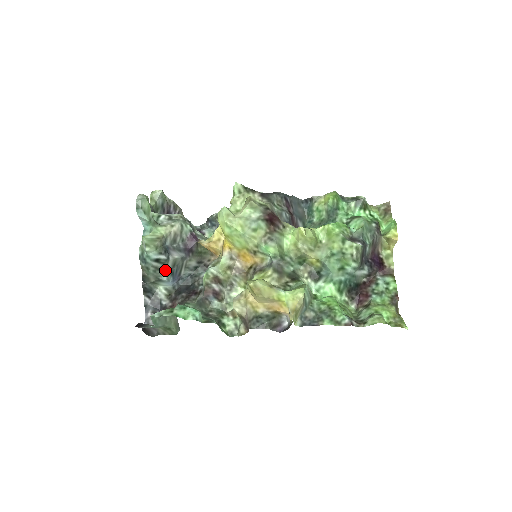
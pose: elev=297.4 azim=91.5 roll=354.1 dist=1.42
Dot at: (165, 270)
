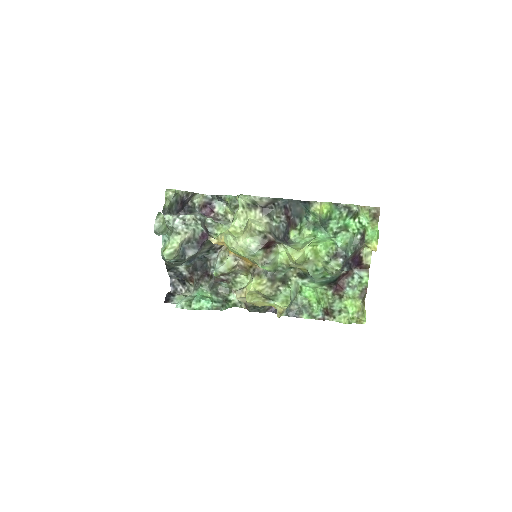
Dot at: occluded
